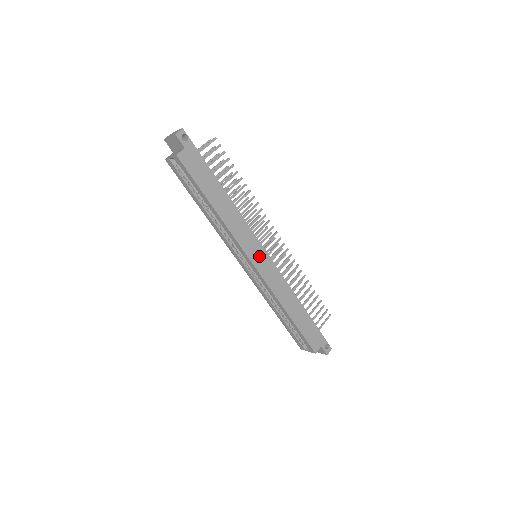
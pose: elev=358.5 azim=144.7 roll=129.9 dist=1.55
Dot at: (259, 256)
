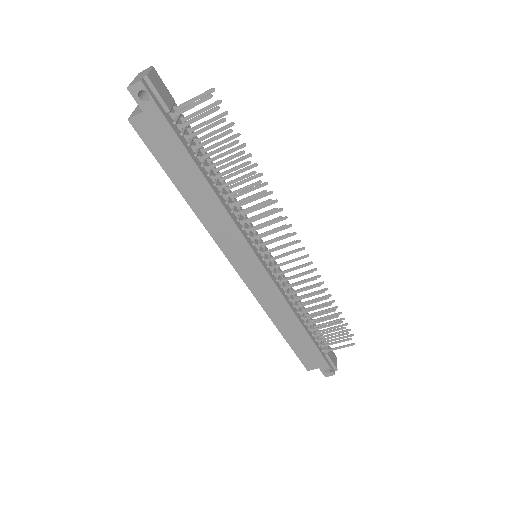
Dot at: (248, 265)
